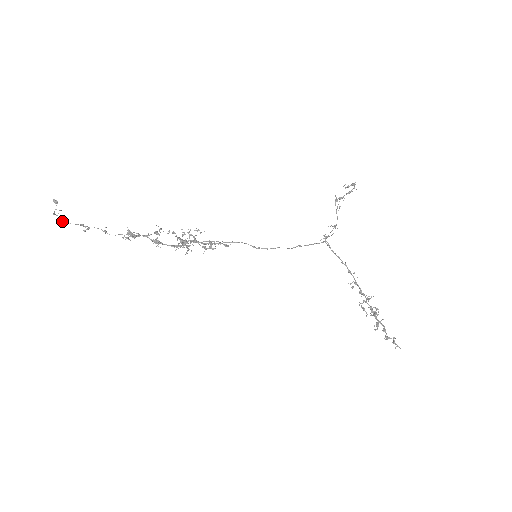
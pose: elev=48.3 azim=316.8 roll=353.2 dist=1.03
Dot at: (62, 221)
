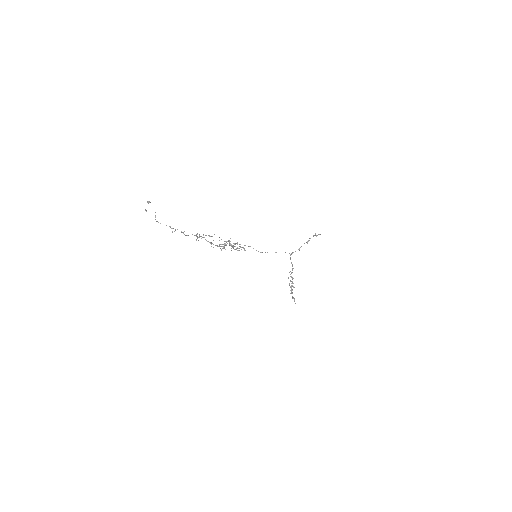
Dot at: (158, 222)
